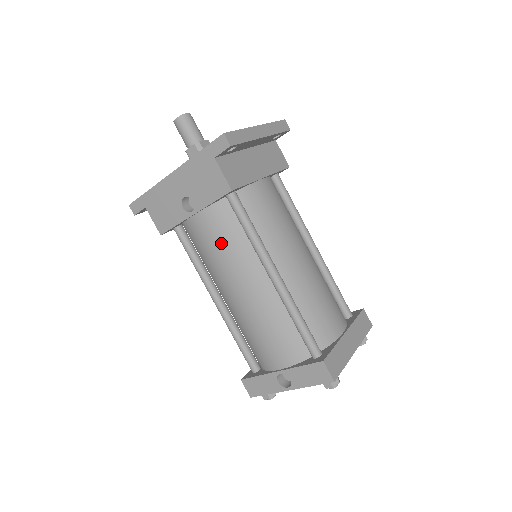
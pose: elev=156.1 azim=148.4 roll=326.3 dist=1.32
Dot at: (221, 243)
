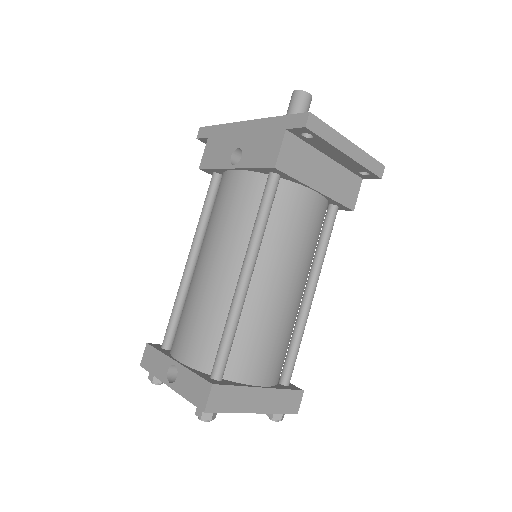
Dot at: (231, 210)
